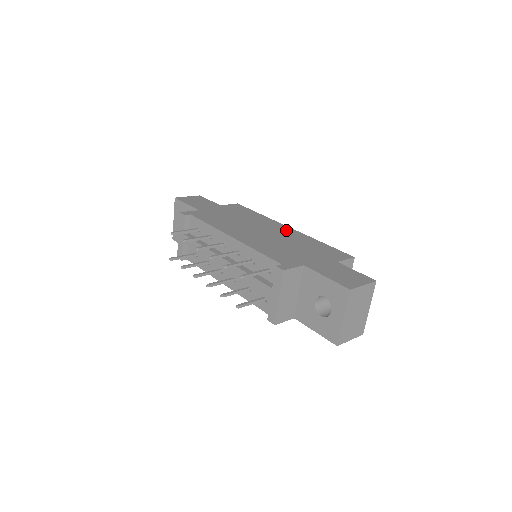
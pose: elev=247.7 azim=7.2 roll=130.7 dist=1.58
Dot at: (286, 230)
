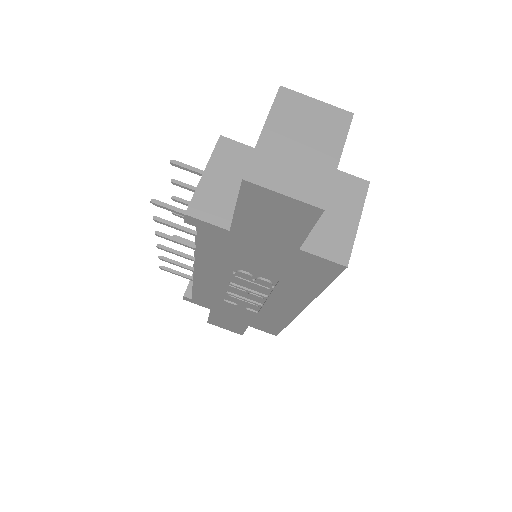
Dot at: occluded
